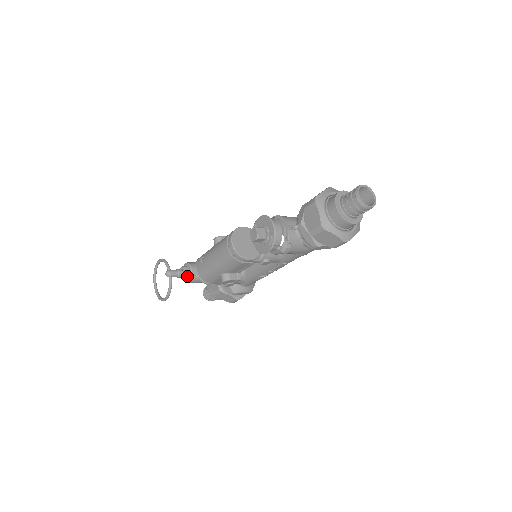
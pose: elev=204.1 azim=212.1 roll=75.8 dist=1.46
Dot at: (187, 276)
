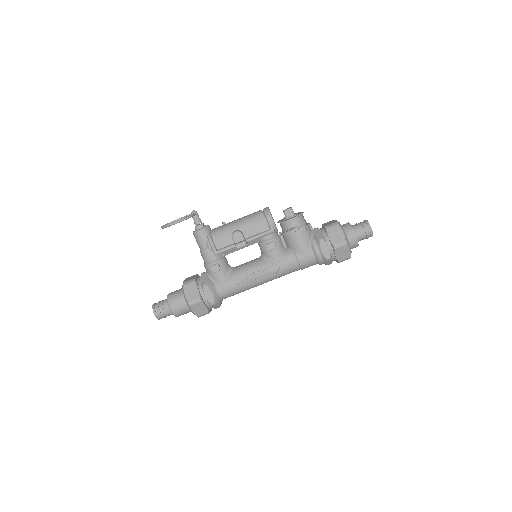
Dot at: (203, 226)
